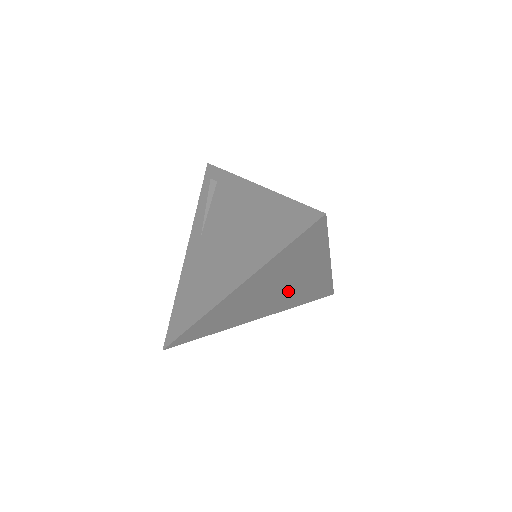
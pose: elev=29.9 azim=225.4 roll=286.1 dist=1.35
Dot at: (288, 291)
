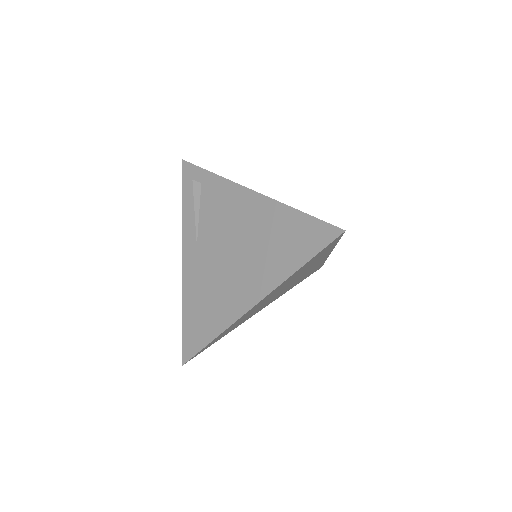
Dot at: (291, 284)
